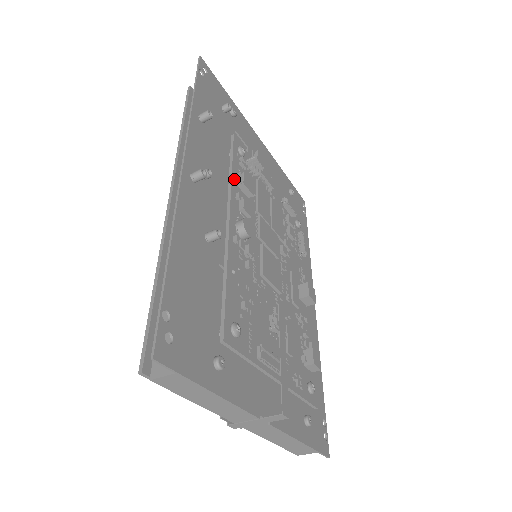
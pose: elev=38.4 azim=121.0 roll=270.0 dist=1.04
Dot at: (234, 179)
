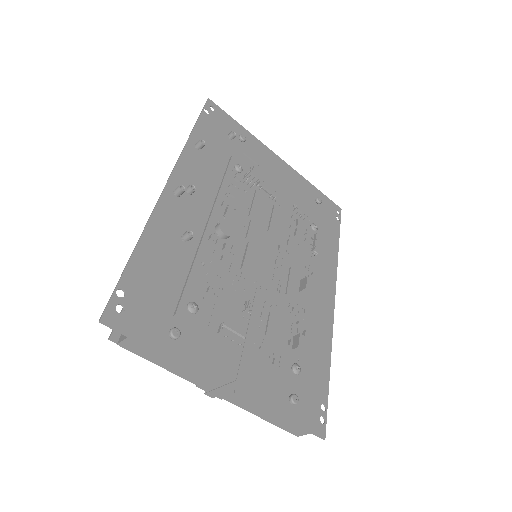
Dot at: (223, 191)
